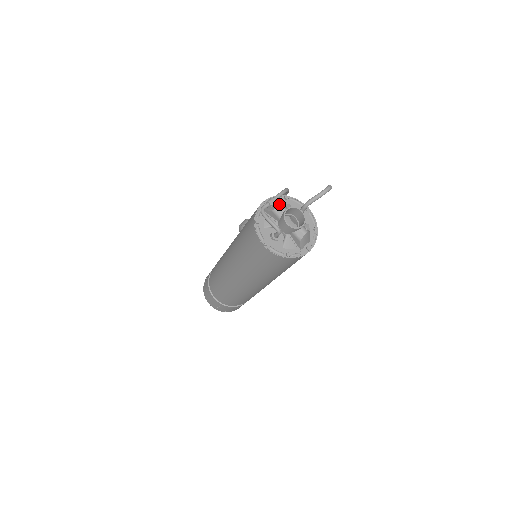
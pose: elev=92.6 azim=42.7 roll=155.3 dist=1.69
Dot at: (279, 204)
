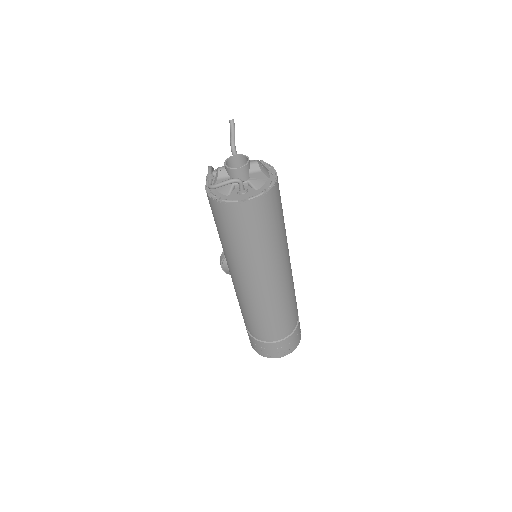
Dot at: (216, 171)
